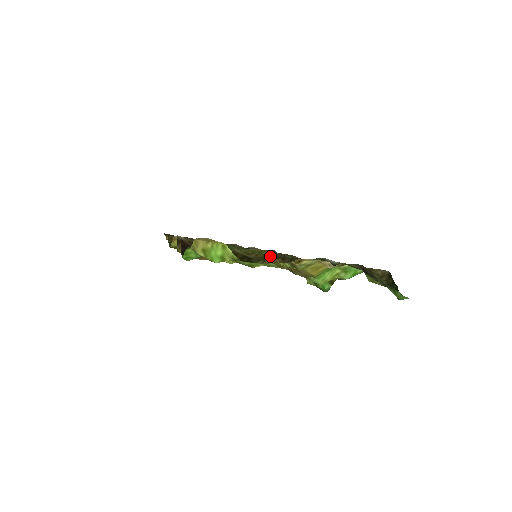
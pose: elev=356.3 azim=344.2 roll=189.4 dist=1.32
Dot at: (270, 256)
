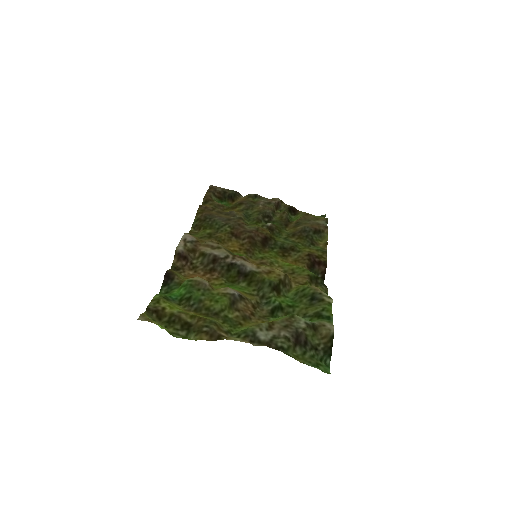
Dot at: (203, 329)
